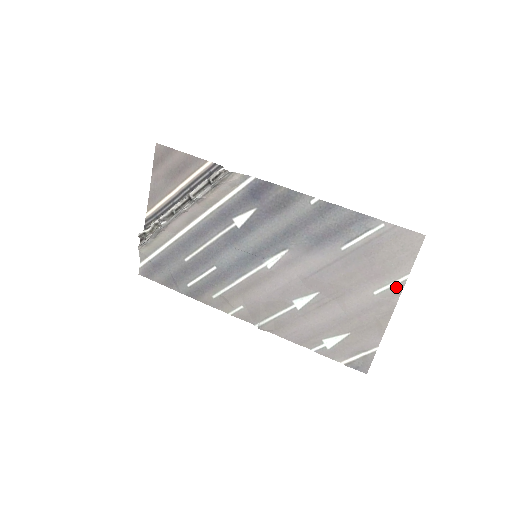
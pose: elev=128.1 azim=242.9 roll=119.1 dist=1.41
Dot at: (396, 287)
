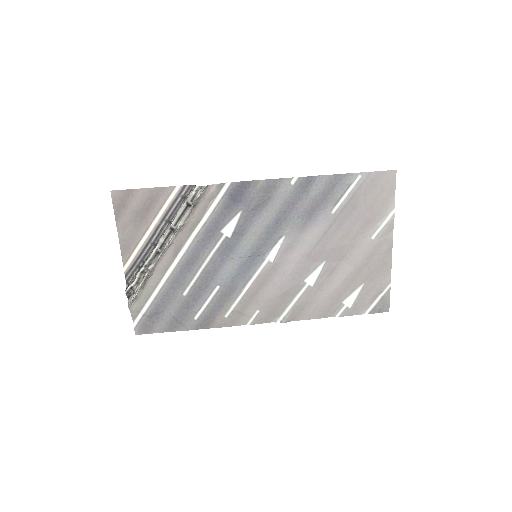
Dot at: (388, 224)
